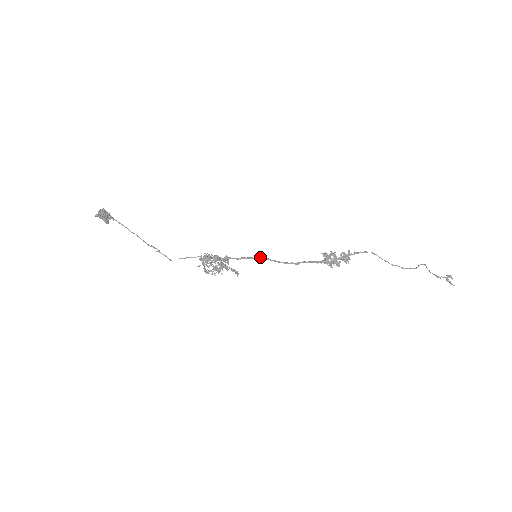
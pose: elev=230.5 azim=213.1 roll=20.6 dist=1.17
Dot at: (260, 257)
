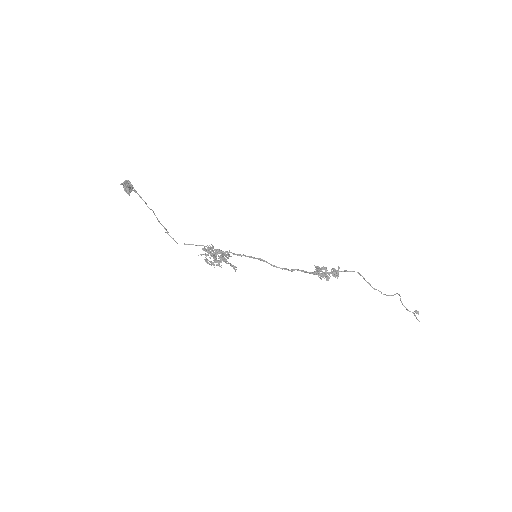
Dot at: (259, 258)
